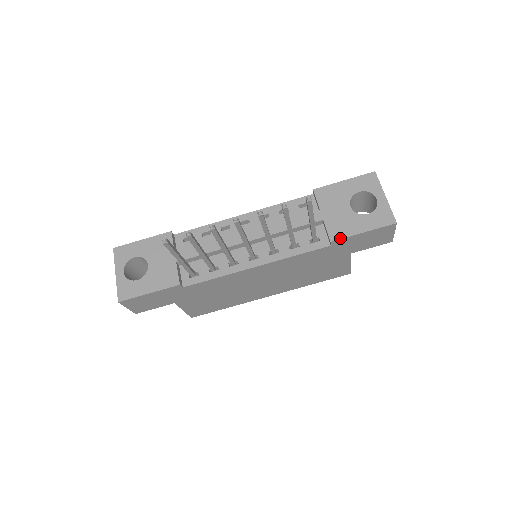
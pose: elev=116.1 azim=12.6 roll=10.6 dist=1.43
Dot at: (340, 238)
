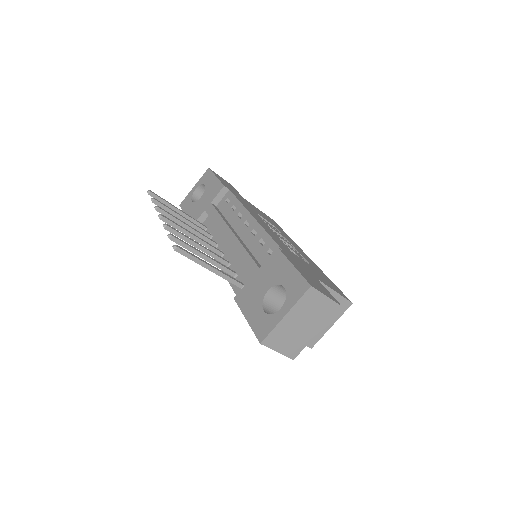
Dot at: (238, 303)
